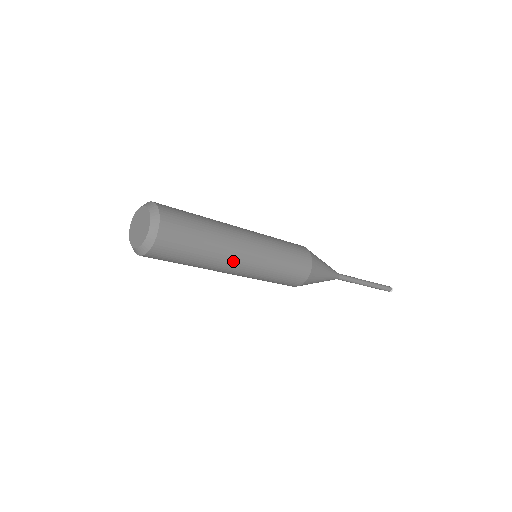
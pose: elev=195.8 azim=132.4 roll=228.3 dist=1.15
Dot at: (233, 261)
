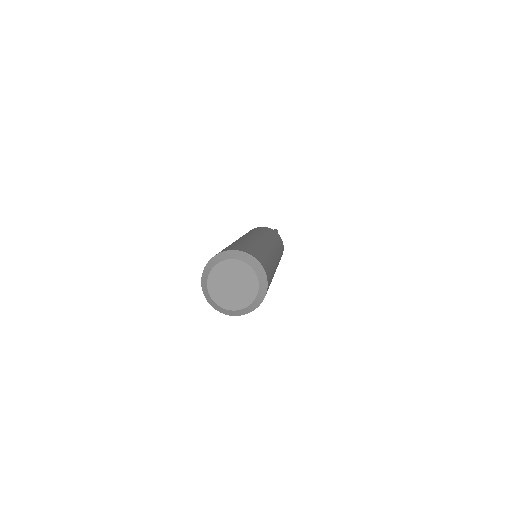
Dot at: occluded
